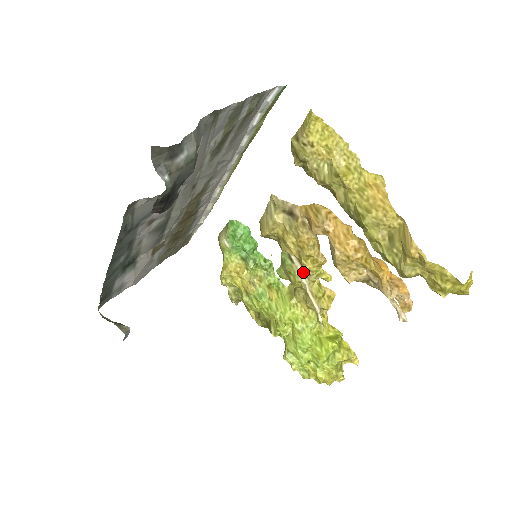
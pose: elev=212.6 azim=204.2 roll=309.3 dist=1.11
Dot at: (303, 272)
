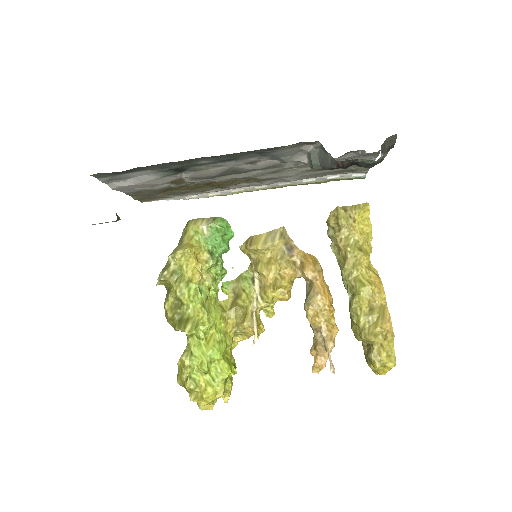
Dot at: (257, 296)
